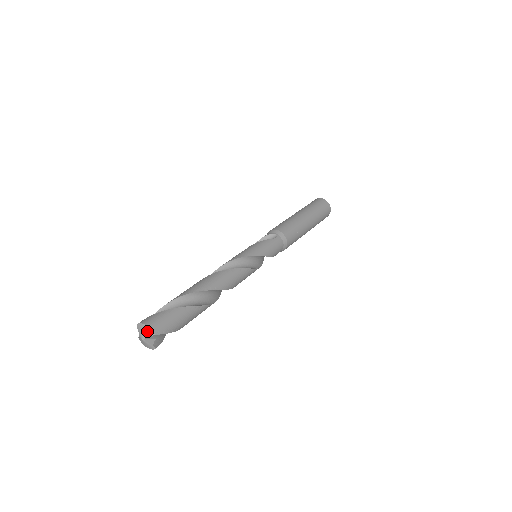
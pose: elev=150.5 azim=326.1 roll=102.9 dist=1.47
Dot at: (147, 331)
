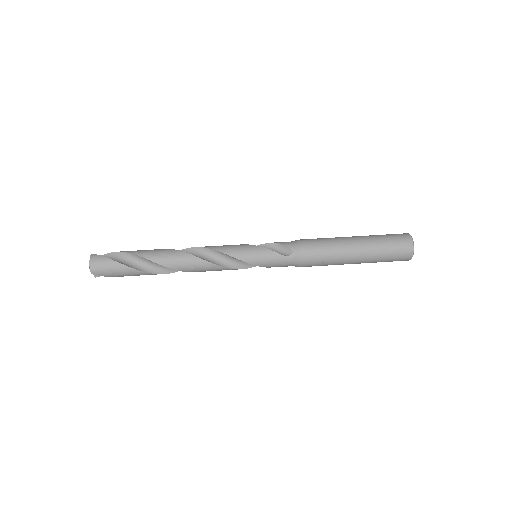
Dot at: (89, 266)
